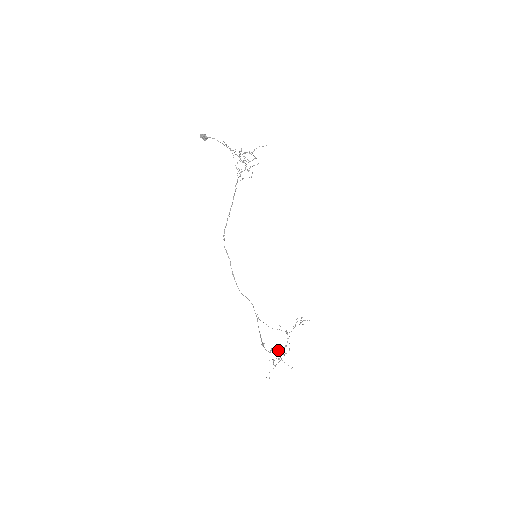
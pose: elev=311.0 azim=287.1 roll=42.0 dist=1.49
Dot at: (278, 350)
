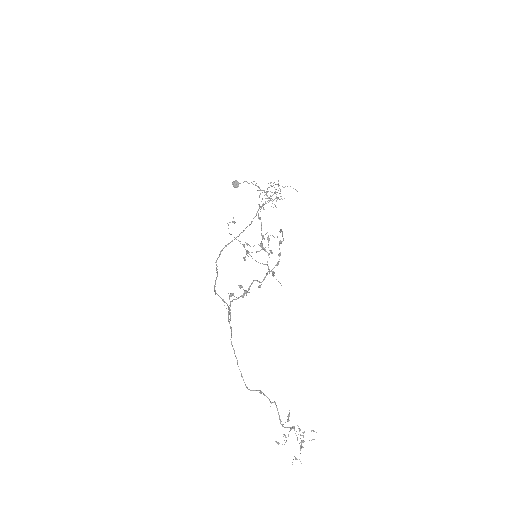
Dot at: (257, 280)
